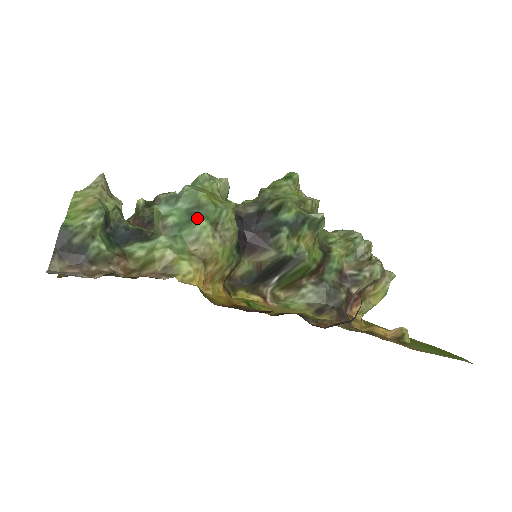
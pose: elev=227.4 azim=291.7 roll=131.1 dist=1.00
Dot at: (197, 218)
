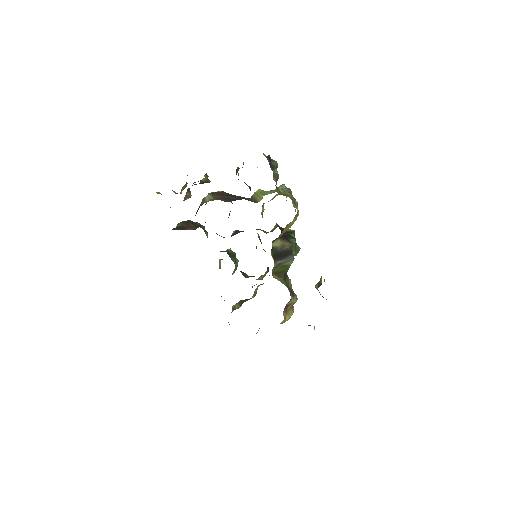
Dot at: occluded
